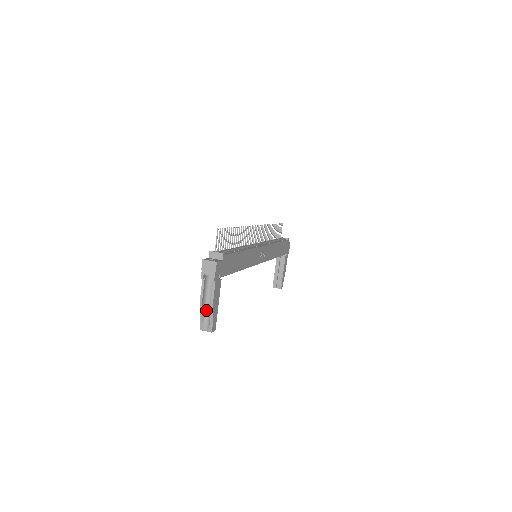
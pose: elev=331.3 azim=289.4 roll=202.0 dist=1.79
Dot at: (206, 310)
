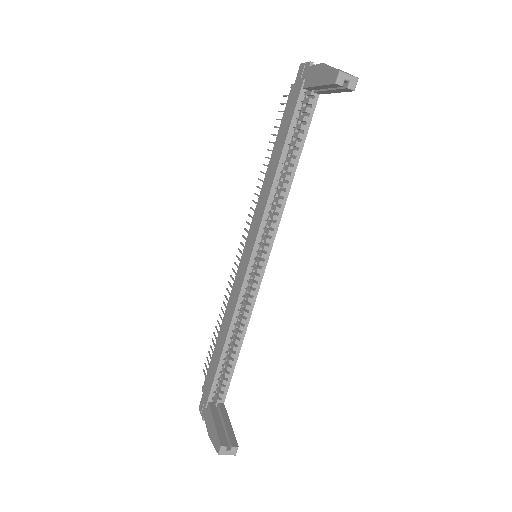
Dot at: occluded
